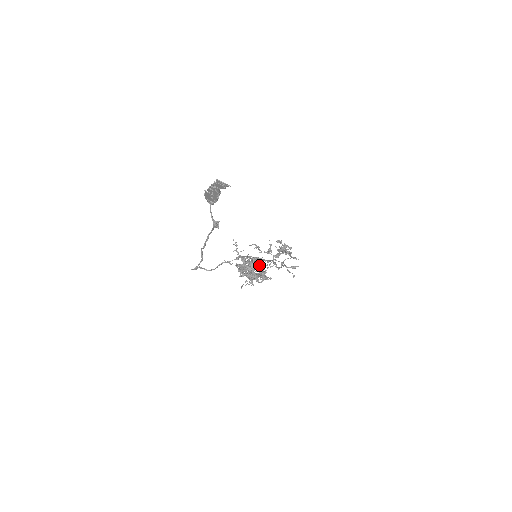
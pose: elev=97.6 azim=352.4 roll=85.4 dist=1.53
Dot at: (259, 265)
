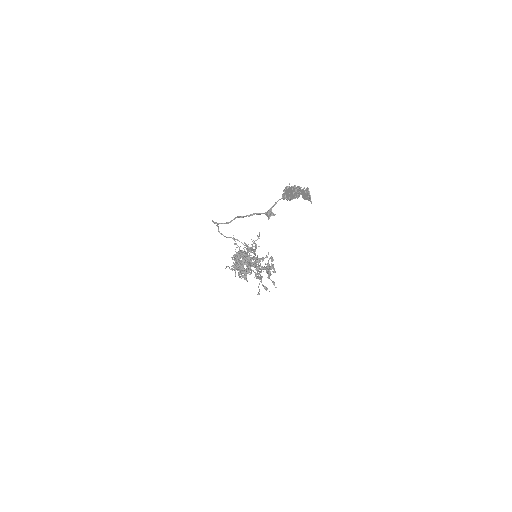
Dot at: occluded
